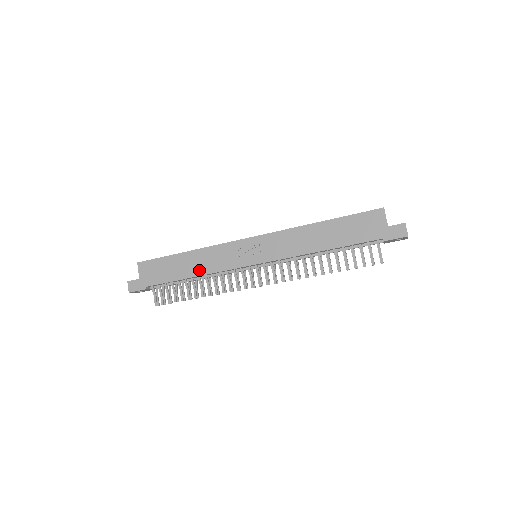
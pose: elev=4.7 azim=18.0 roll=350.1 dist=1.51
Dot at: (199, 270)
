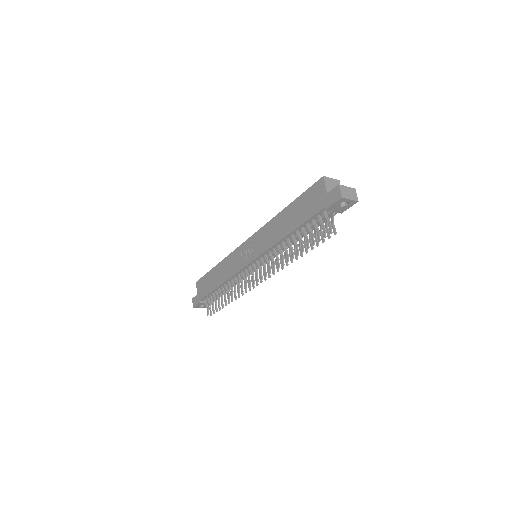
Dot at: (223, 278)
